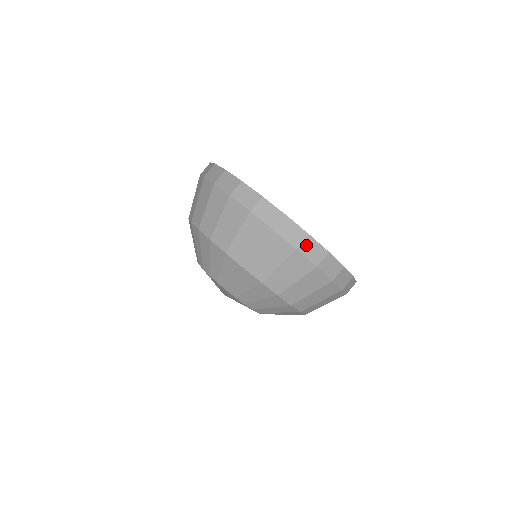
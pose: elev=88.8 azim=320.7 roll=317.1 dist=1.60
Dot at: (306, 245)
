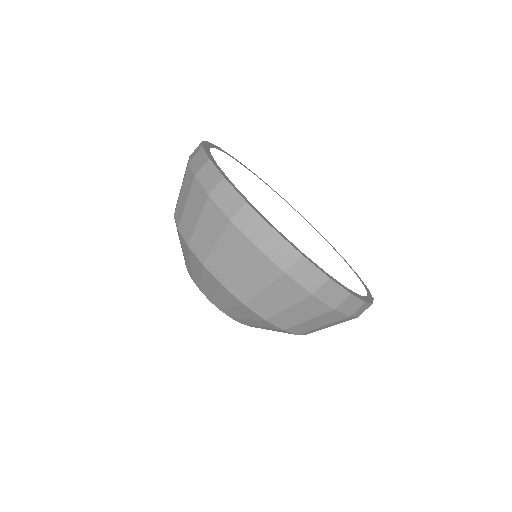
Dot at: (220, 191)
